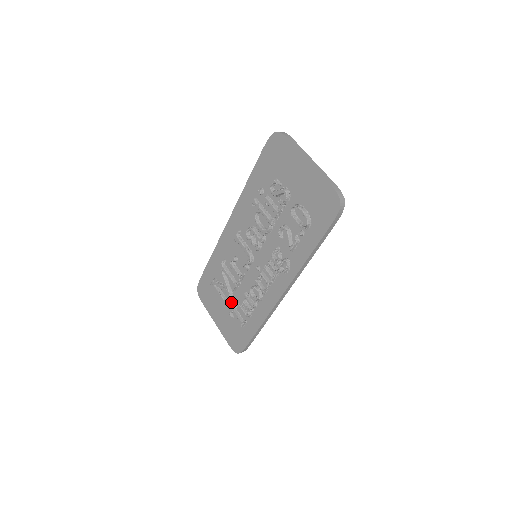
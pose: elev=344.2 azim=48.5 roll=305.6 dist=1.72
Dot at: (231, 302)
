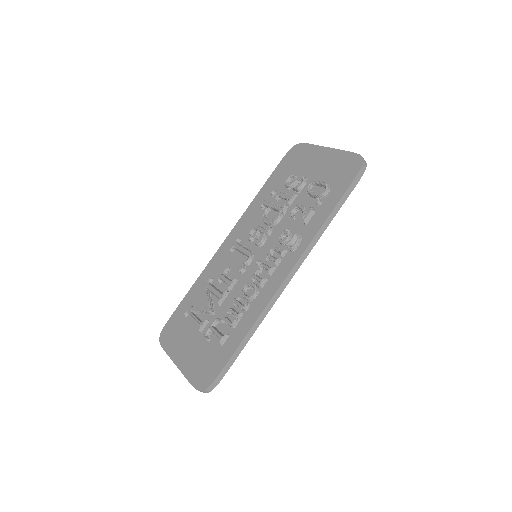
Dot at: (210, 323)
